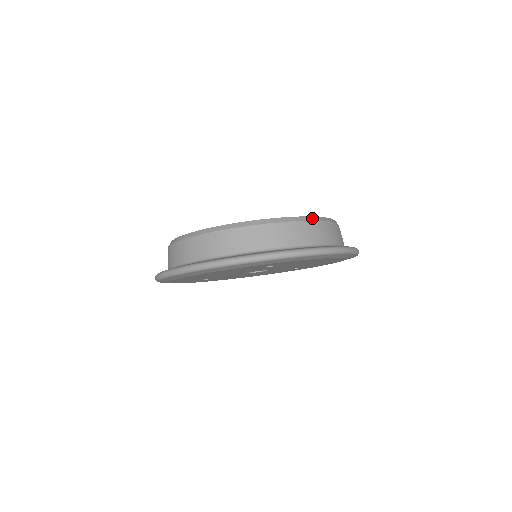
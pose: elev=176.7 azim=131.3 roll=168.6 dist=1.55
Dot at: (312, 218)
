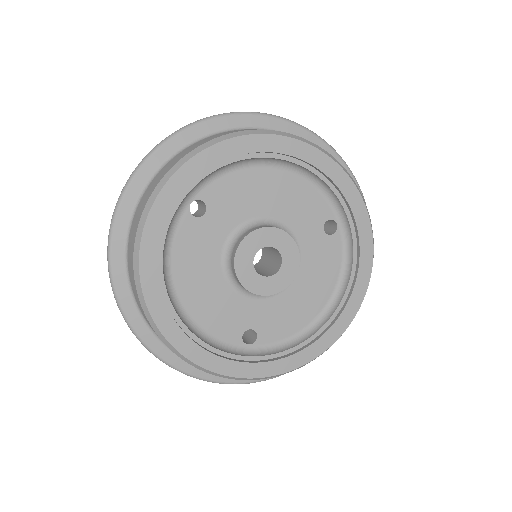
Dot at: occluded
